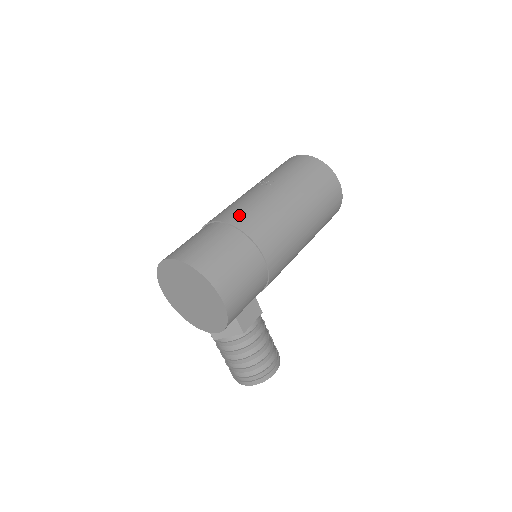
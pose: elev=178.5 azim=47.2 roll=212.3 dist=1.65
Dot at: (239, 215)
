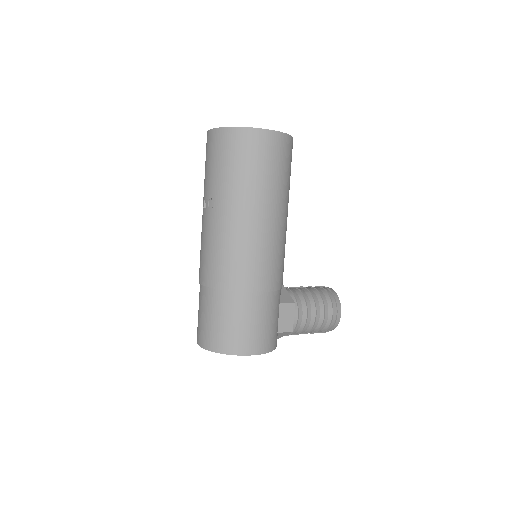
Dot at: (213, 272)
